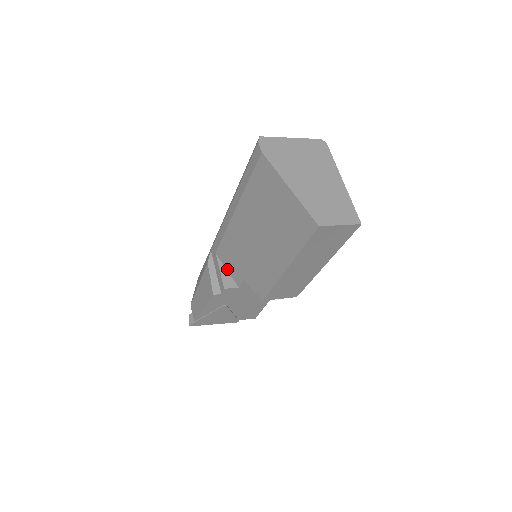
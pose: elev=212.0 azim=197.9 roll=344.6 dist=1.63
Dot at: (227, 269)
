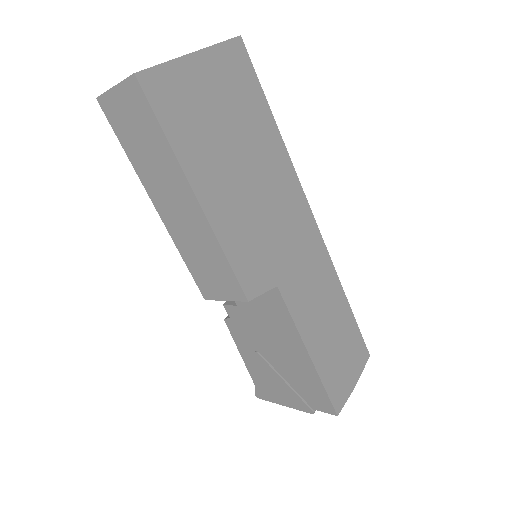
Dot at: occluded
